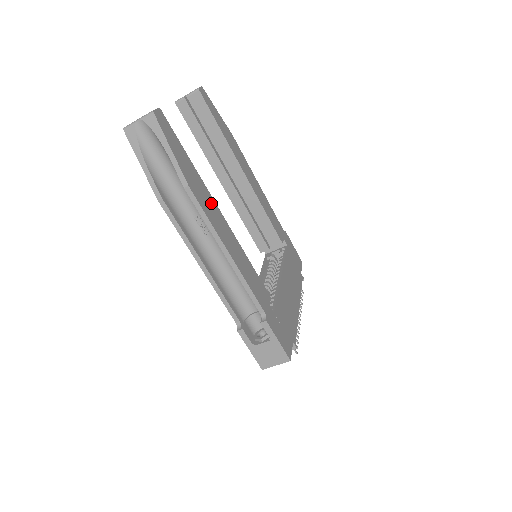
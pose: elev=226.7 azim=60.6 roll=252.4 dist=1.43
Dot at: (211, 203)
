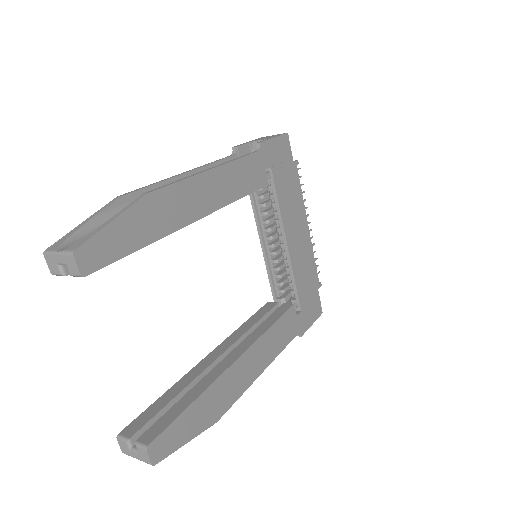
Dot at: (229, 379)
